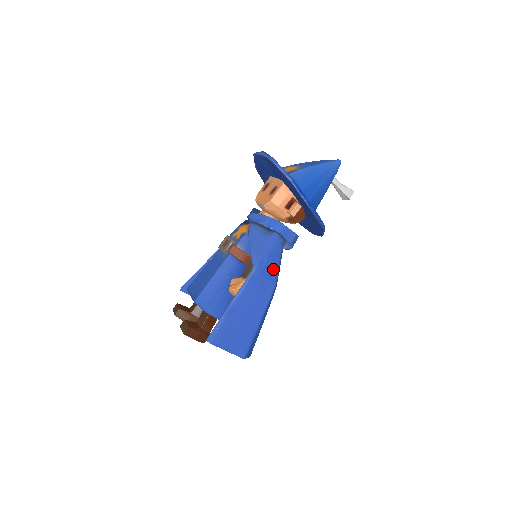
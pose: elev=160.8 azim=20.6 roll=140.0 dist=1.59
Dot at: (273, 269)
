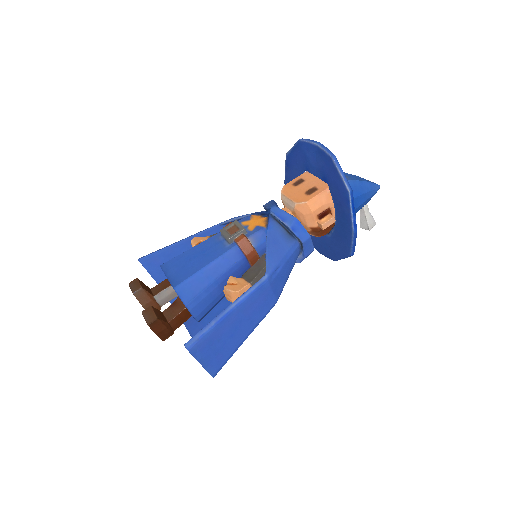
Dot at: (282, 282)
